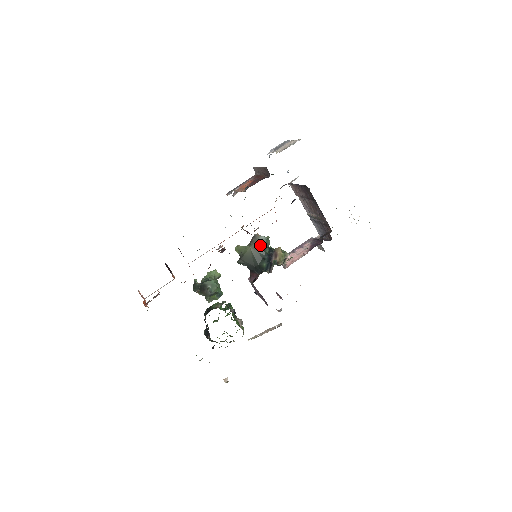
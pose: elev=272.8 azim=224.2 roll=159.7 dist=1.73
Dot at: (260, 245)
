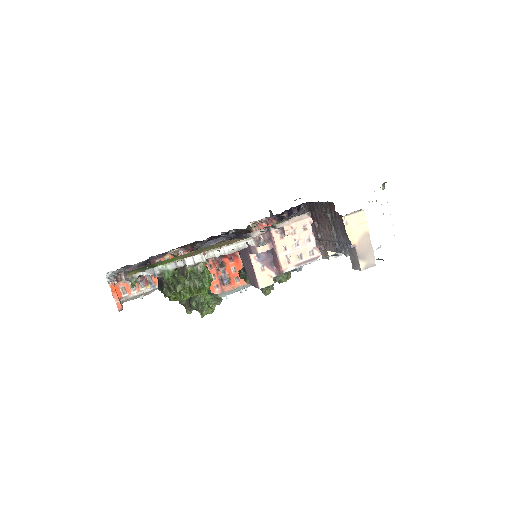
Dot at: occluded
